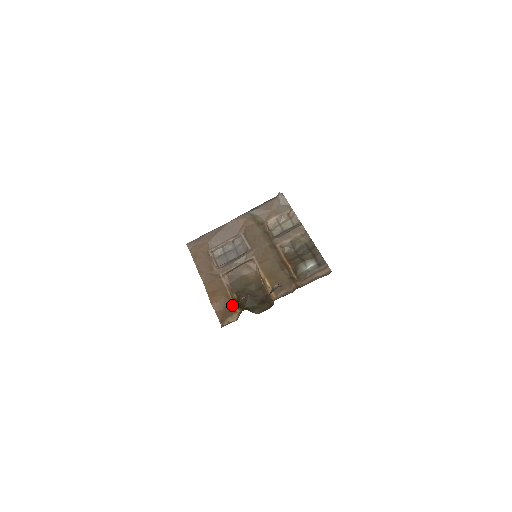
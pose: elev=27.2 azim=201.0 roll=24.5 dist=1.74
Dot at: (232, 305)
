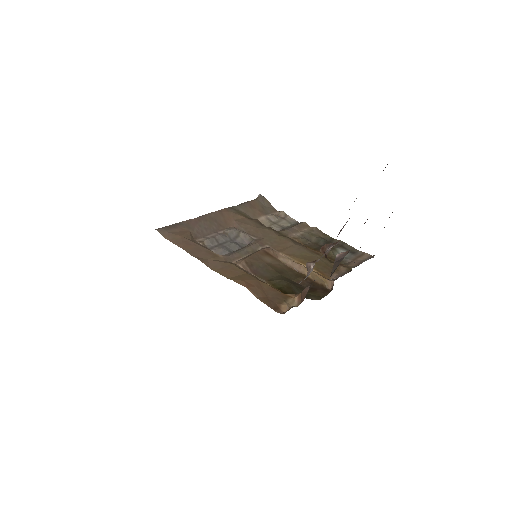
Dot at: (277, 290)
